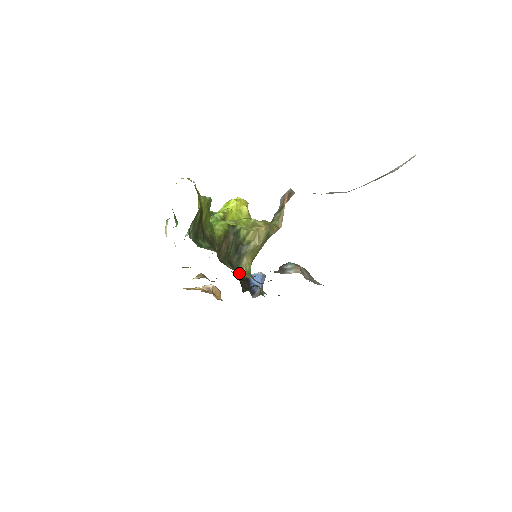
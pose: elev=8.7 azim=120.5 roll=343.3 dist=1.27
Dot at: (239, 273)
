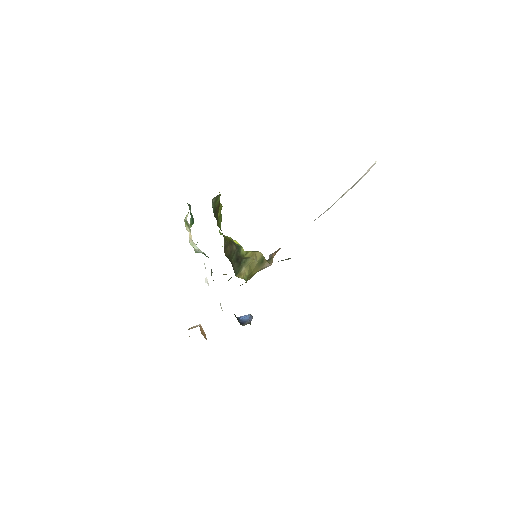
Dot at: (238, 277)
